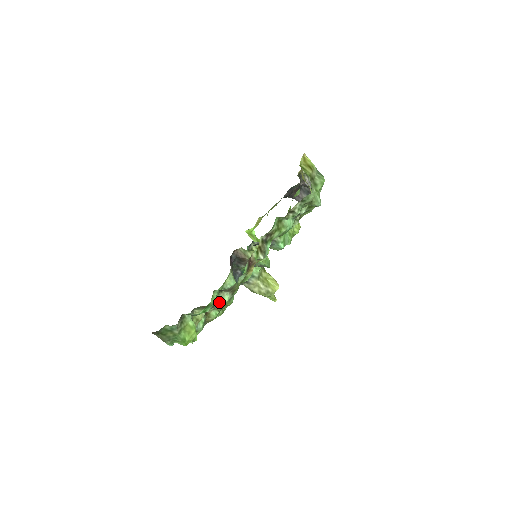
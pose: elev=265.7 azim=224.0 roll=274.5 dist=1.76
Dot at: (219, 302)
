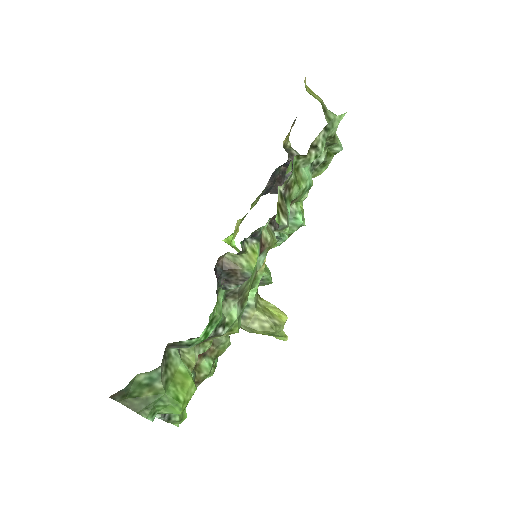
Dot at: (224, 322)
